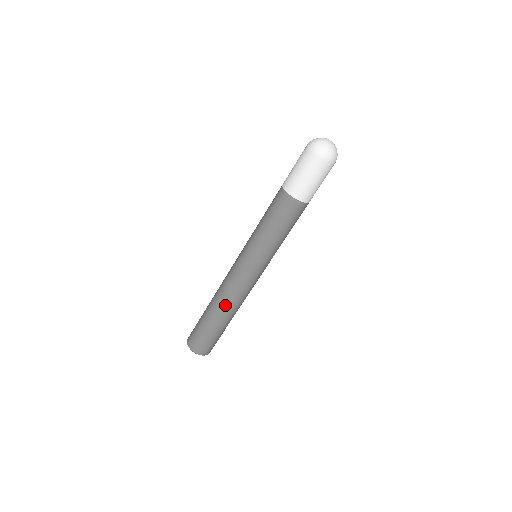
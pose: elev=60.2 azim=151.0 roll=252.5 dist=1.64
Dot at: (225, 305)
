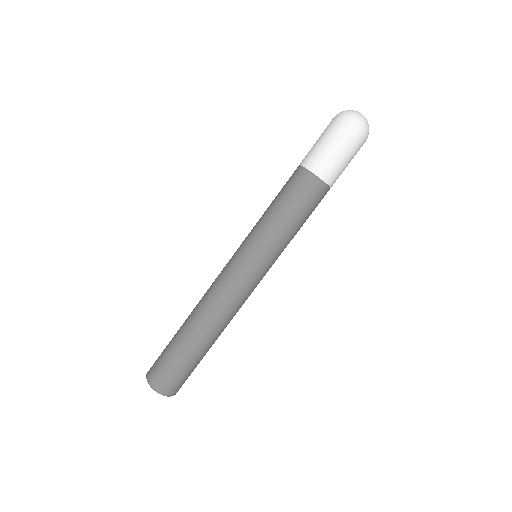
Dot at: (202, 313)
